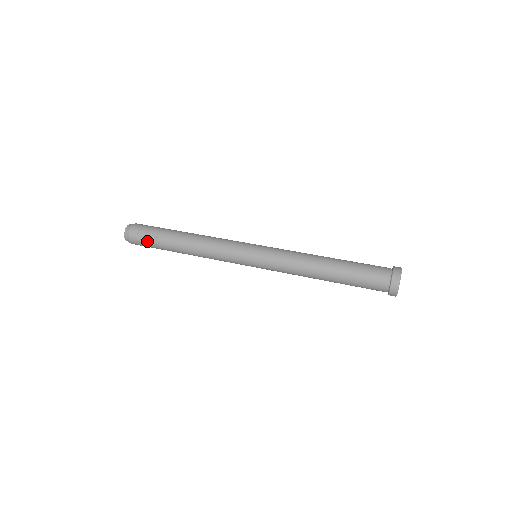
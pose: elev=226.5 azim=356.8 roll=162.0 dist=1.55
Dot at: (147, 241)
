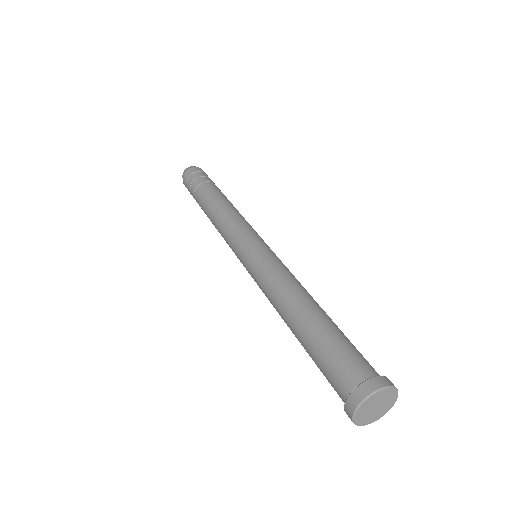
Dot at: (197, 178)
